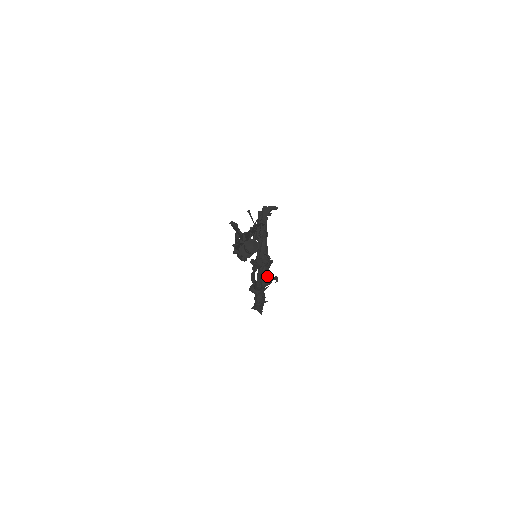
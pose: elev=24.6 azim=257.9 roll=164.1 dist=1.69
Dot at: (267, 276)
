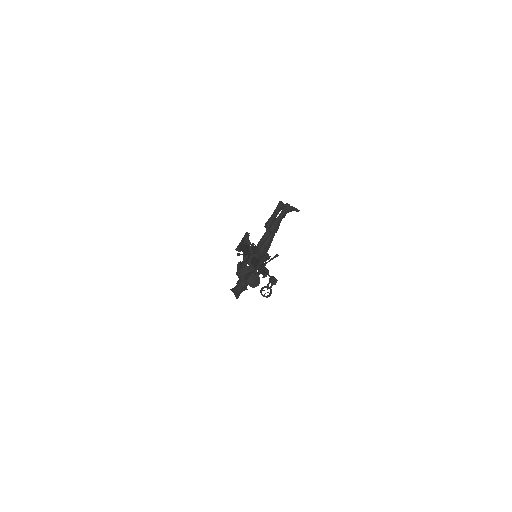
Dot at: occluded
